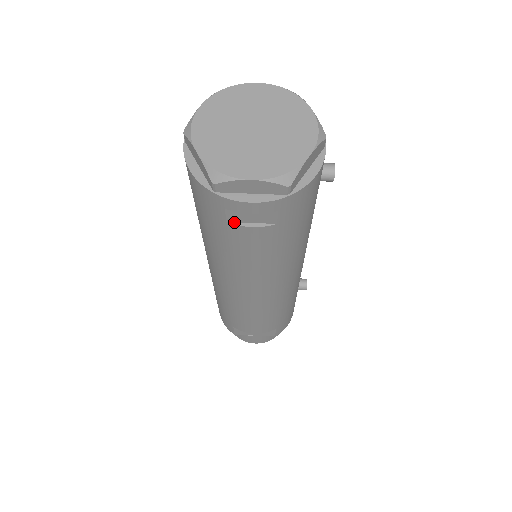
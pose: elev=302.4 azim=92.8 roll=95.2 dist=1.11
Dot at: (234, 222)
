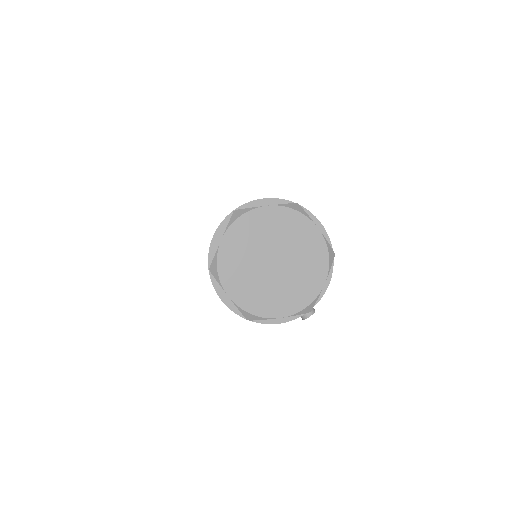
Dot at: occluded
